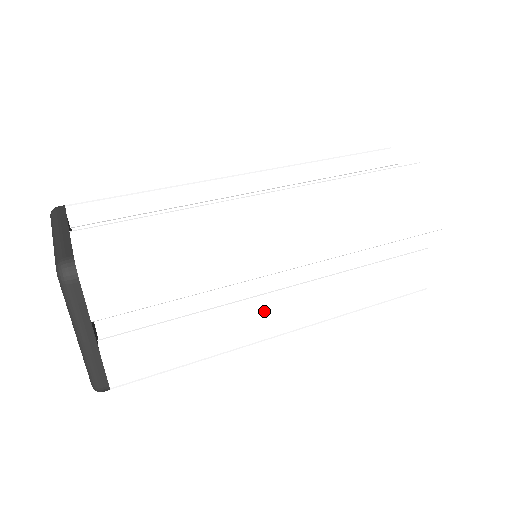
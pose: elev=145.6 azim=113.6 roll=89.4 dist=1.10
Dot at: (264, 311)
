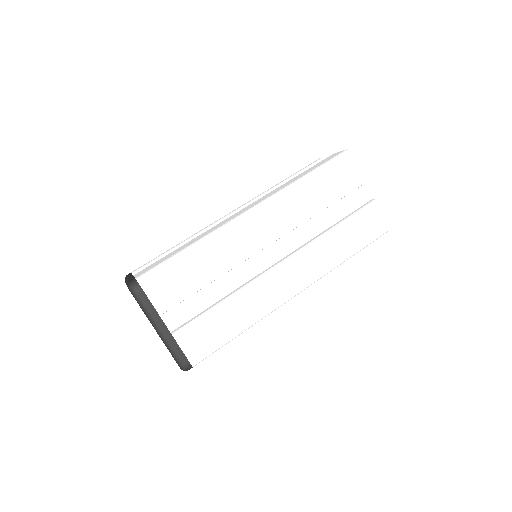
Dot at: (268, 279)
